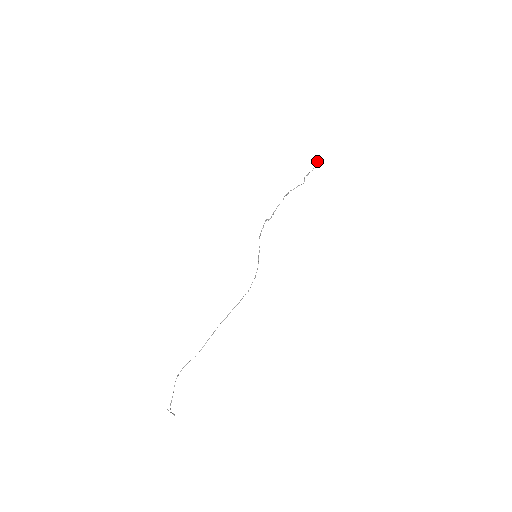
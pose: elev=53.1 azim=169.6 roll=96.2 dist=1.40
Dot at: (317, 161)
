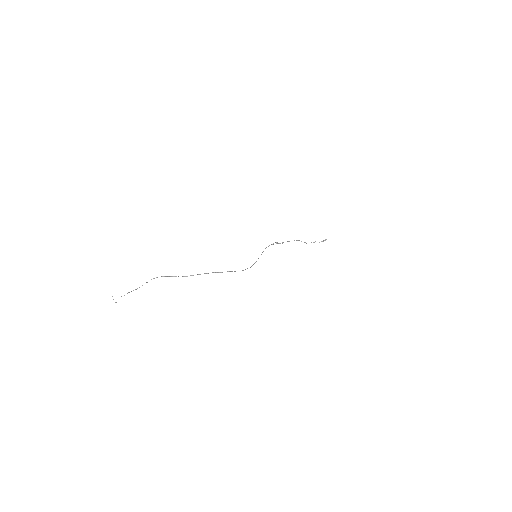
Dot at: occluded
